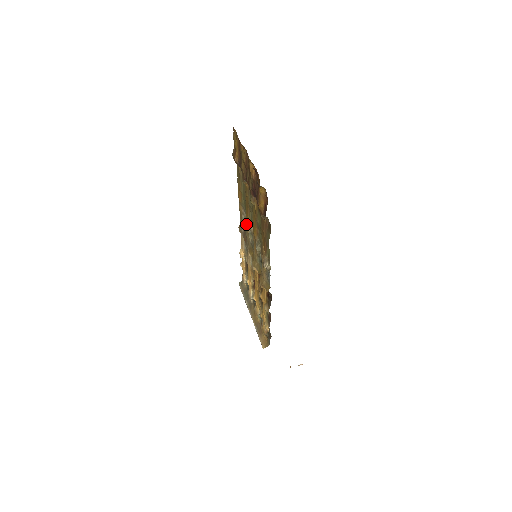
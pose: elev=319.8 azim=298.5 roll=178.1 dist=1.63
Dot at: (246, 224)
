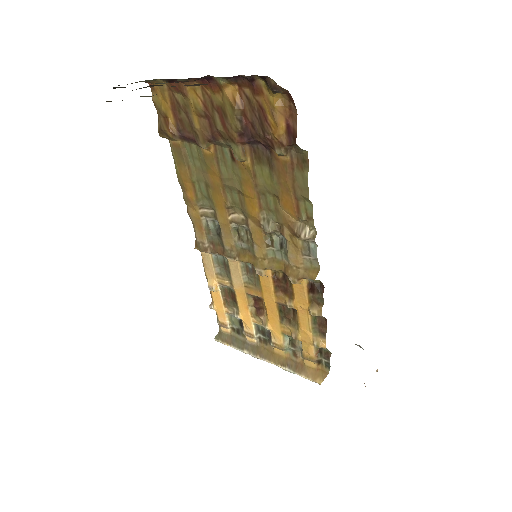
Dot at: (220, 221)
